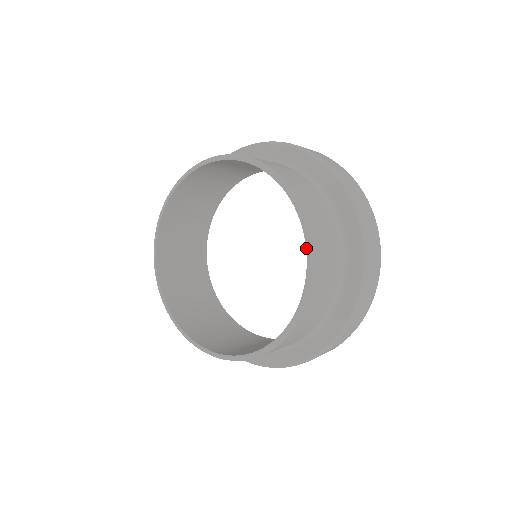
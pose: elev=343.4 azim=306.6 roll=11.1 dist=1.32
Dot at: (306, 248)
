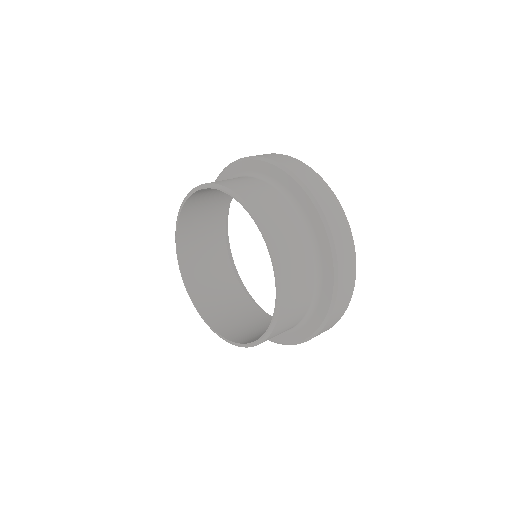
Dot at: (272, 319)
